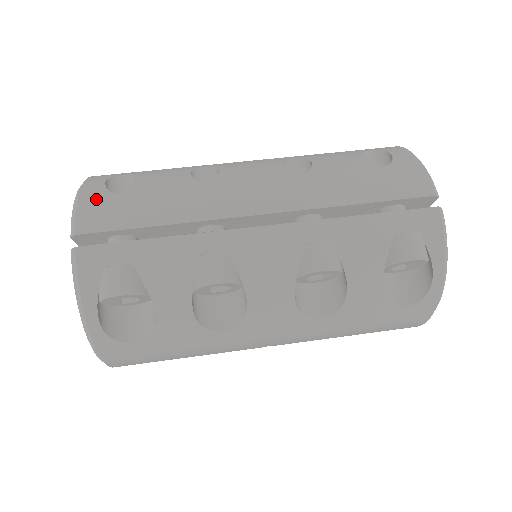
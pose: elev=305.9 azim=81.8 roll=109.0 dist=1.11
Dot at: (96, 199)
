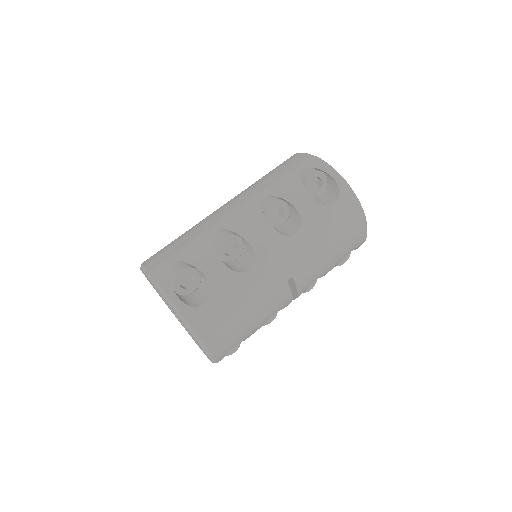
Dot at: (150, 258)
